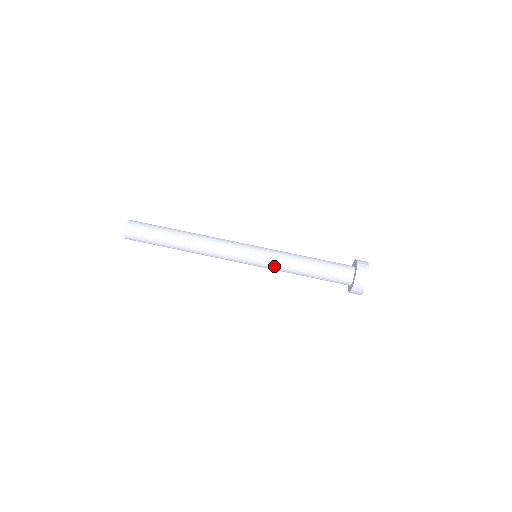
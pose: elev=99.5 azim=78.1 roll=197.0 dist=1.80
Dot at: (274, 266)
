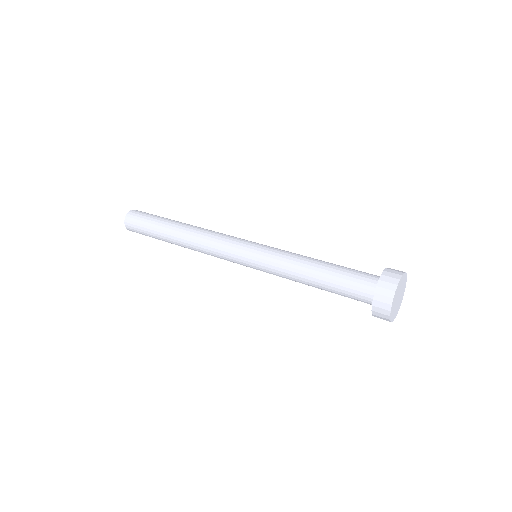
Dot at: (276, 253)
